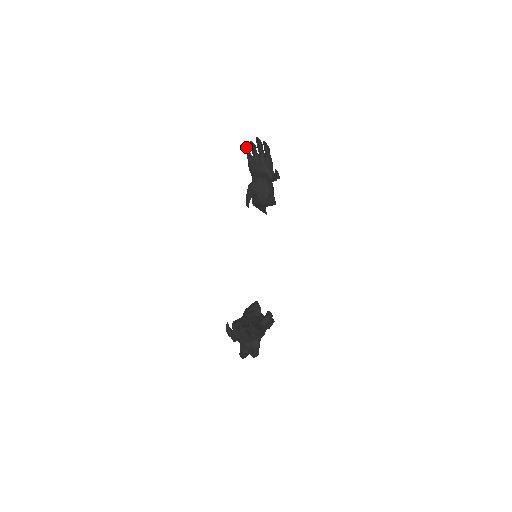
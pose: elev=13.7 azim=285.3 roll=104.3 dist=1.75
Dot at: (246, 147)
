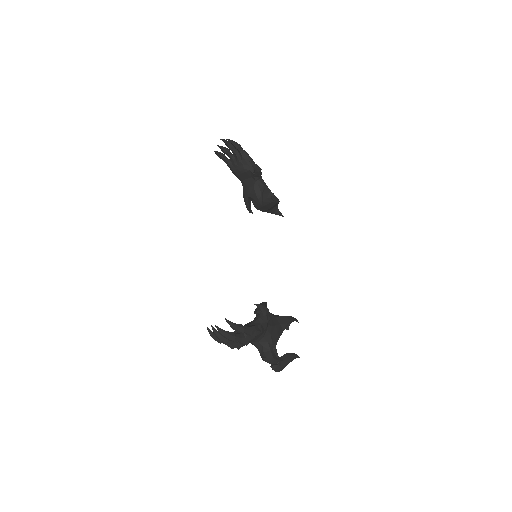
Dot at: (217, 153)
